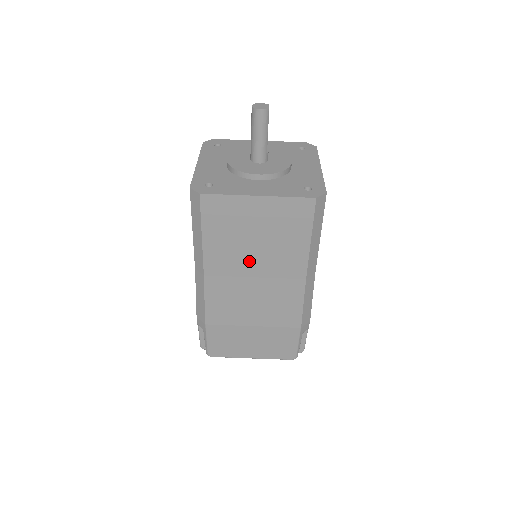
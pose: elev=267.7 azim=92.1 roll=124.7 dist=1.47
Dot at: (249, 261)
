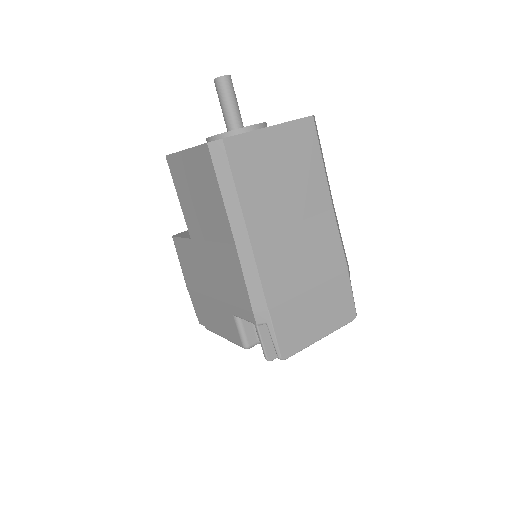
Dot at: (284, 206)
